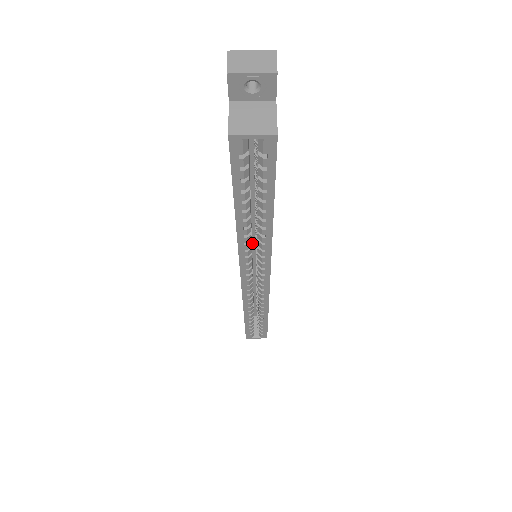
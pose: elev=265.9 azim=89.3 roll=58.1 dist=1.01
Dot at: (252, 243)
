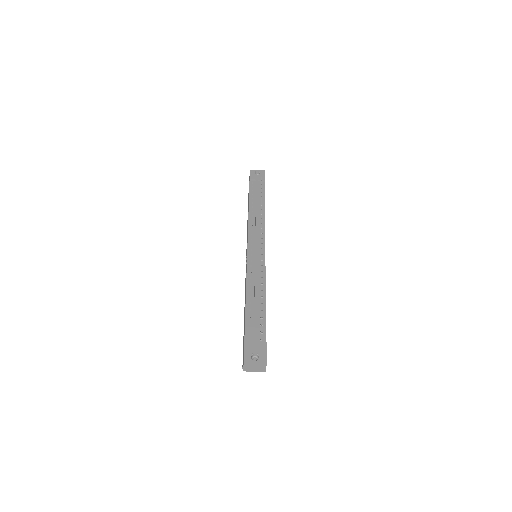
Dot at: occluded
